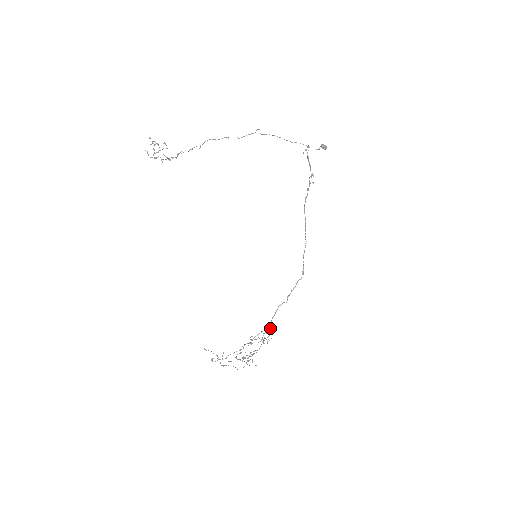
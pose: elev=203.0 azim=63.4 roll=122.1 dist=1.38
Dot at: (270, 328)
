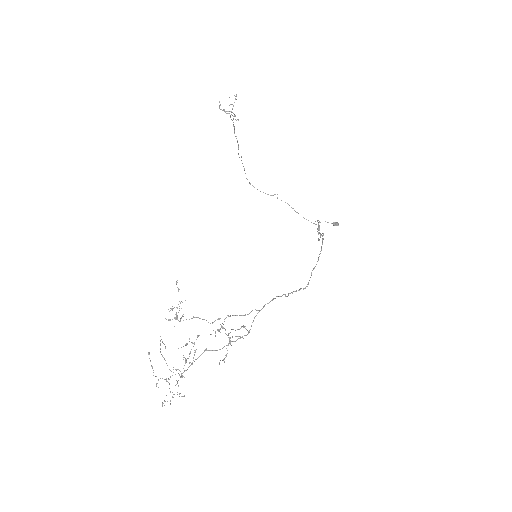
Dot at: (253, 320)
